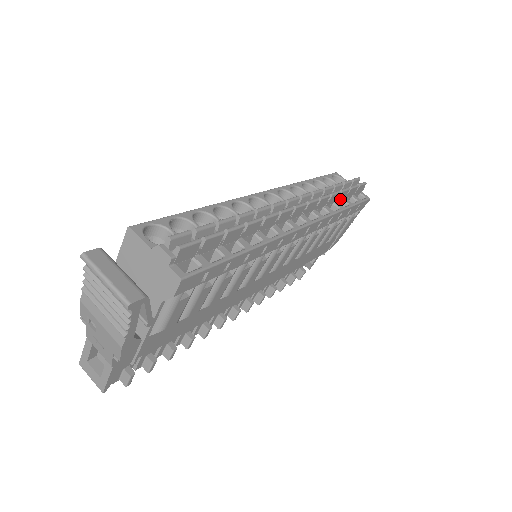
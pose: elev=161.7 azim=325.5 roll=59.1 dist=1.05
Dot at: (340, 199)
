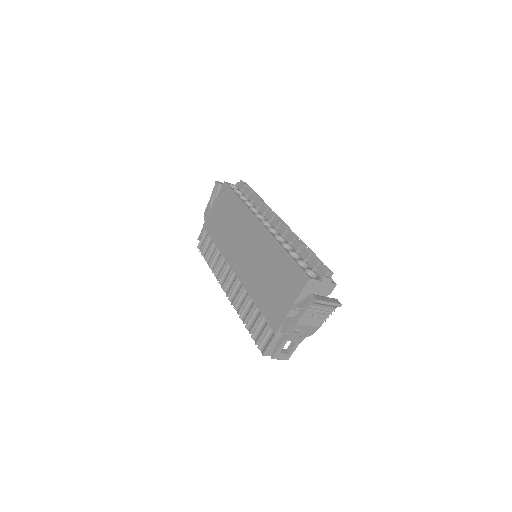
Dot at: occluded
